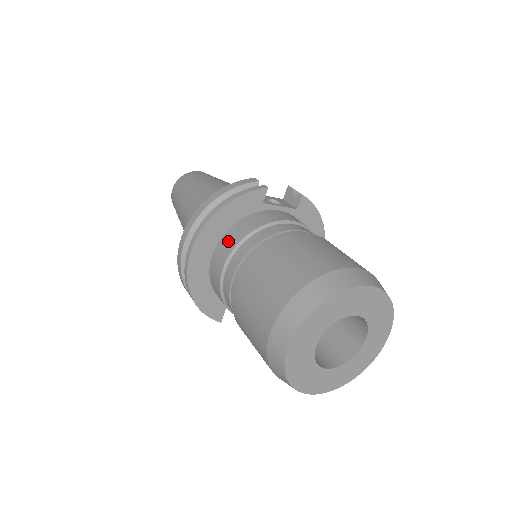
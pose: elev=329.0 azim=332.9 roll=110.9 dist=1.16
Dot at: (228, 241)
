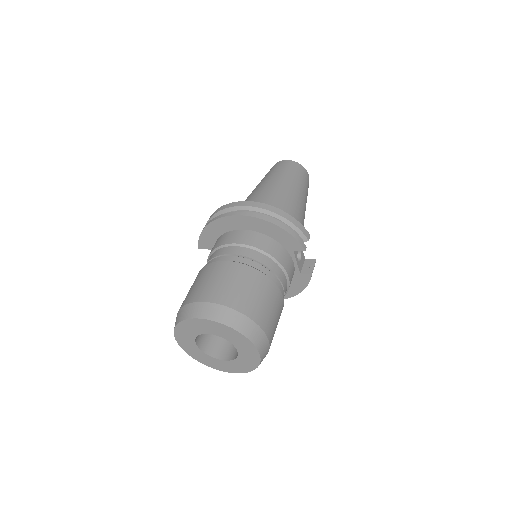
Dot at: (256, 239)
